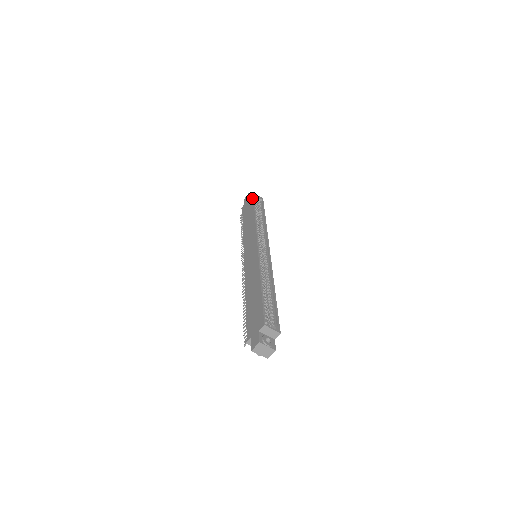
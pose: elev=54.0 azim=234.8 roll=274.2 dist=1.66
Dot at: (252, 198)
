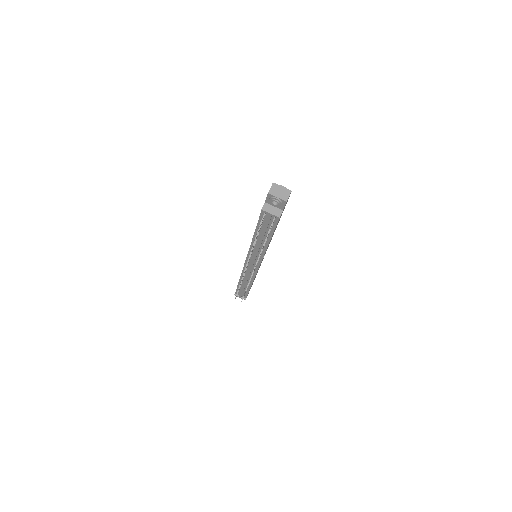
Dot at: occluded
